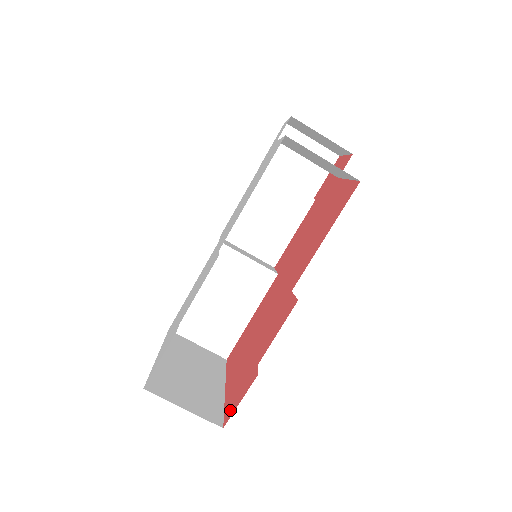
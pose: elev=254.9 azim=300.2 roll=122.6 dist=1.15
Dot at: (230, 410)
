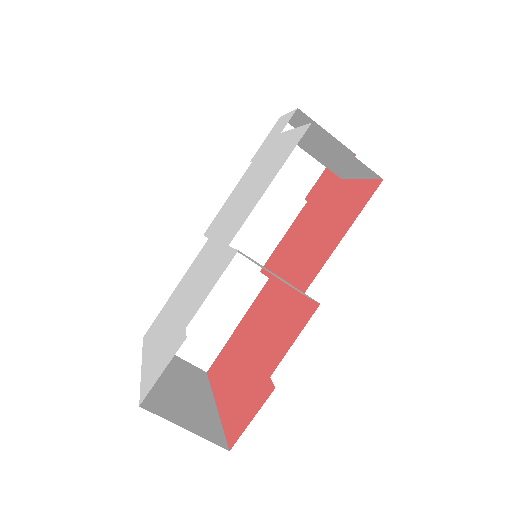
Dot at: (236, 429)
